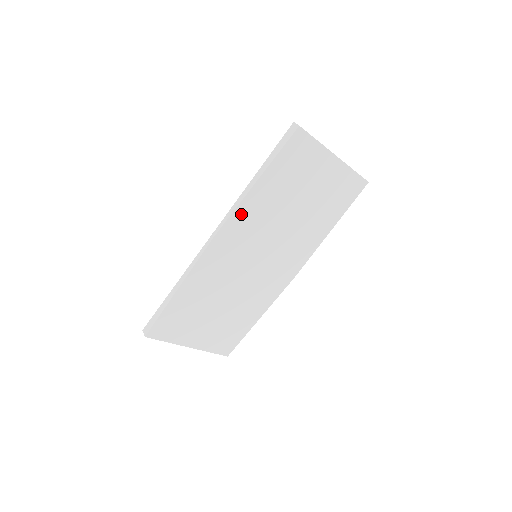
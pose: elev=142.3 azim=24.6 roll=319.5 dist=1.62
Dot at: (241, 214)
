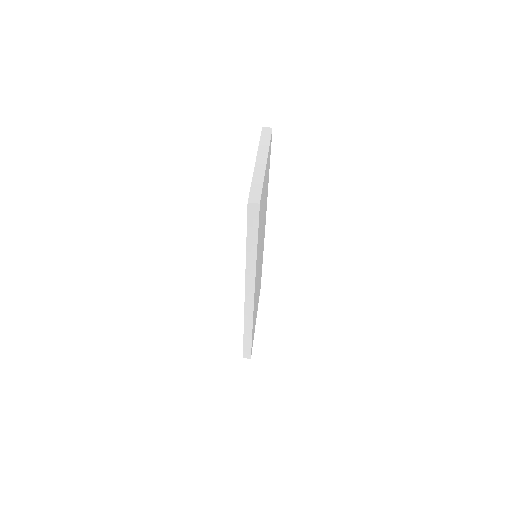
Dot at: (256, 272)
